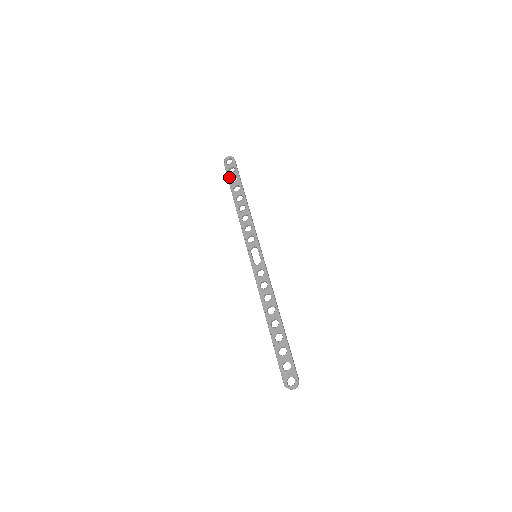
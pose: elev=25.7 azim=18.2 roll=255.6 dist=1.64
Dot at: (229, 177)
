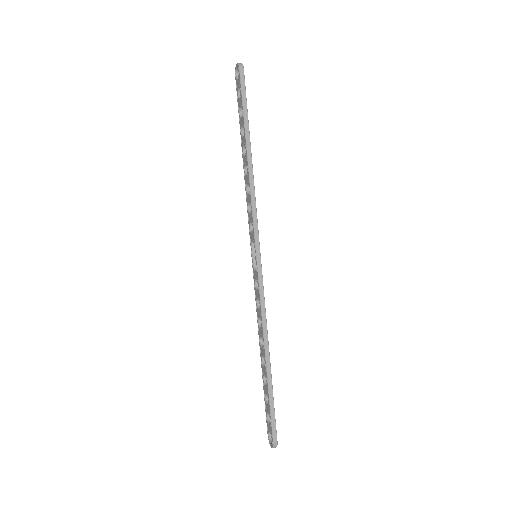
Dot at: (238, 107)
